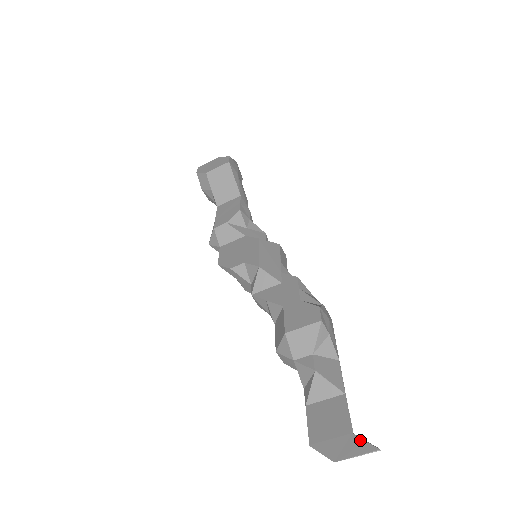
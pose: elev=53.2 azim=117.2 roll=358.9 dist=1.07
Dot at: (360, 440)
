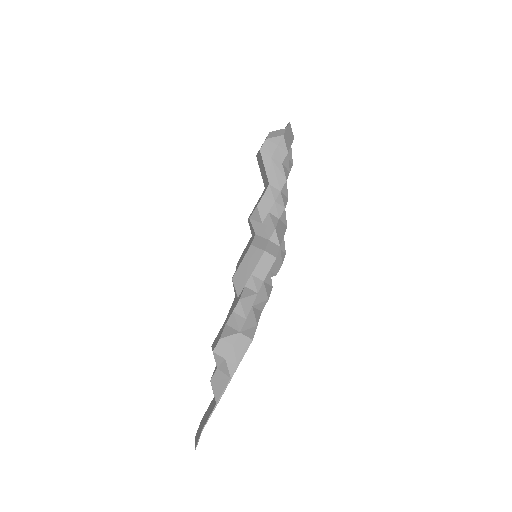
Dot at: (199, 437)
